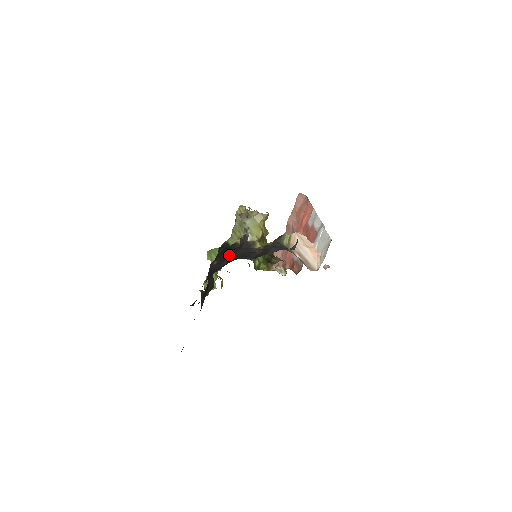
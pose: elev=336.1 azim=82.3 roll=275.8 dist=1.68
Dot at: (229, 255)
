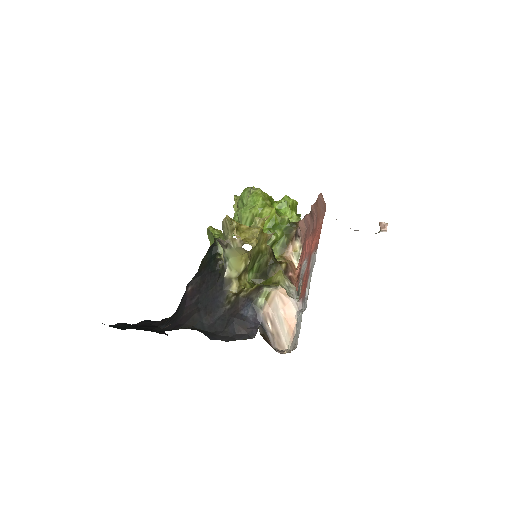
Dot at: (203, 285)
